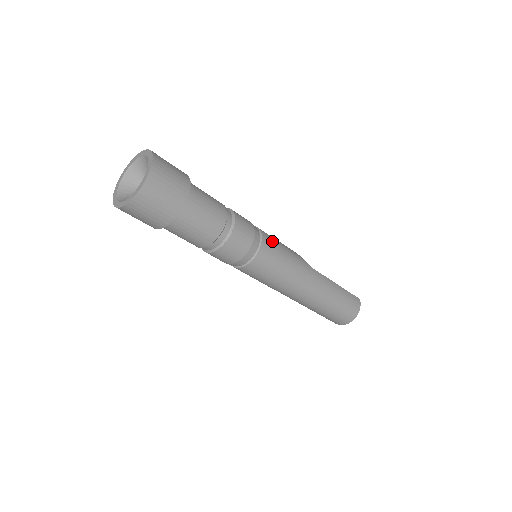
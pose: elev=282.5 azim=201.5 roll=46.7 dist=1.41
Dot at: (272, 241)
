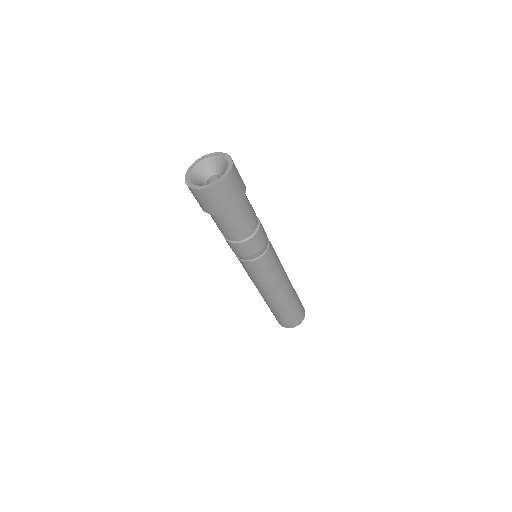
Dot at: occluded
